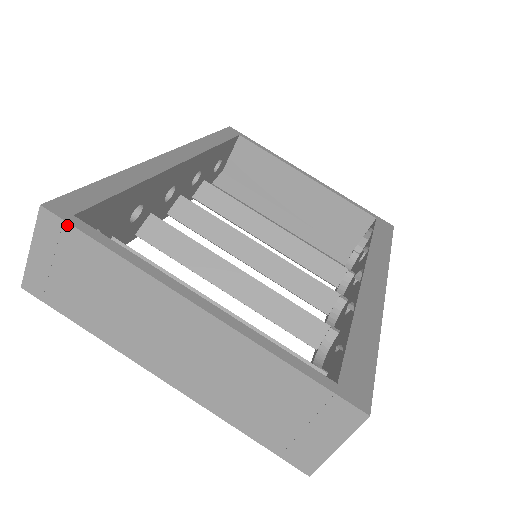
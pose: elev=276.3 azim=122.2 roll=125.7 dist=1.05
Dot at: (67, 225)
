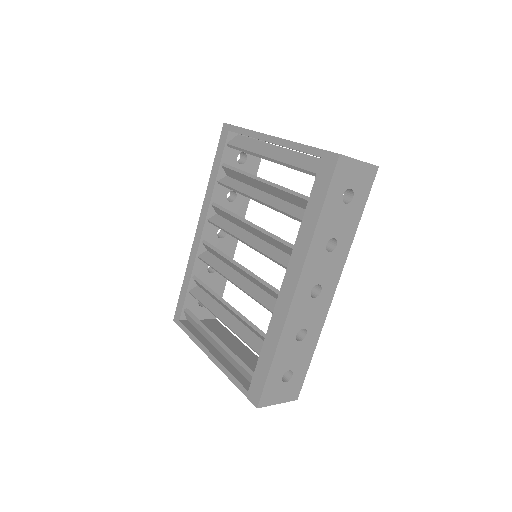
Dot at: occluded
